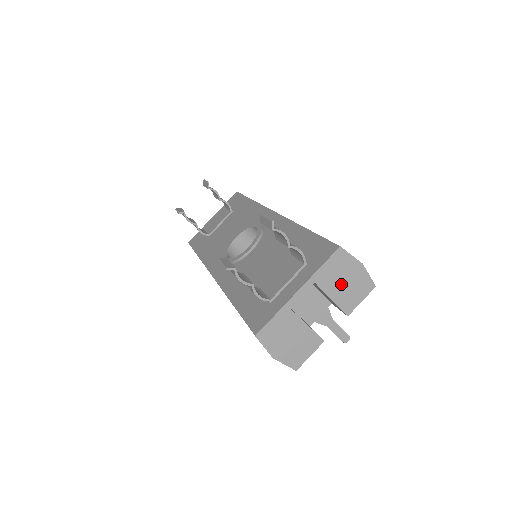
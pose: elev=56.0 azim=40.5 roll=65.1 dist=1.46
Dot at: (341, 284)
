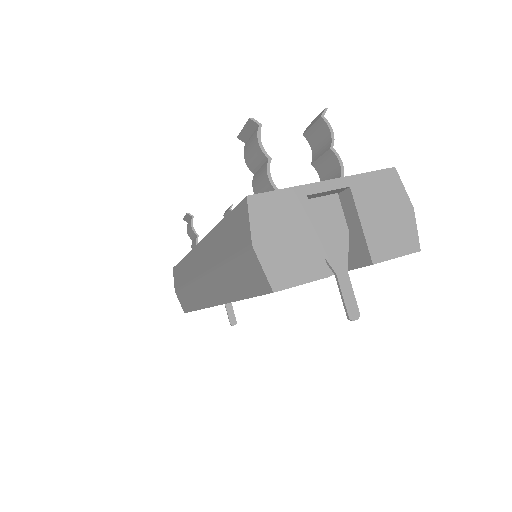
Dot at: (380, 214)
